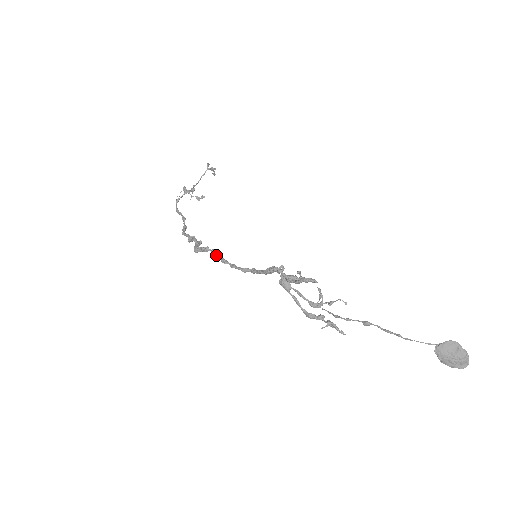
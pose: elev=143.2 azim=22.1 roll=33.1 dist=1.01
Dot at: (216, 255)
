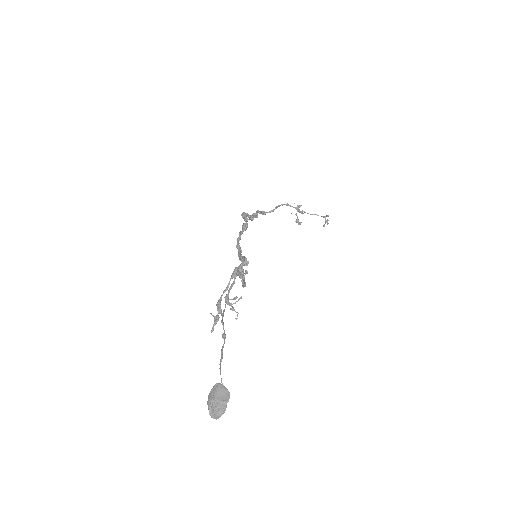
Dot at: (244, 226)
